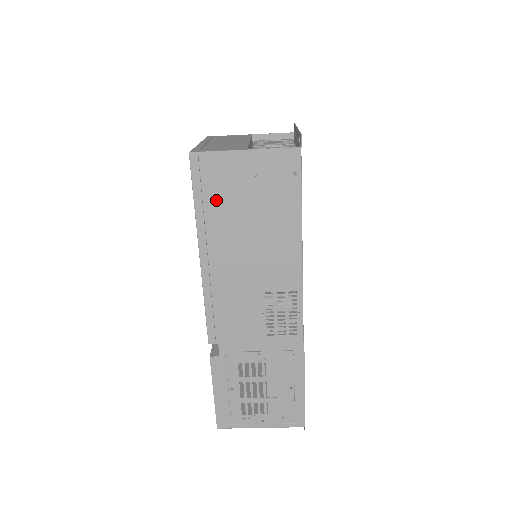
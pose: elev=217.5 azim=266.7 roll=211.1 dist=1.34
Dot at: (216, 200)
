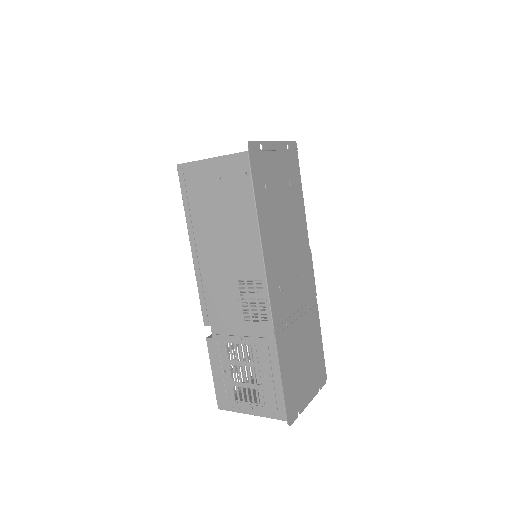
Dot at: (196, 200)
